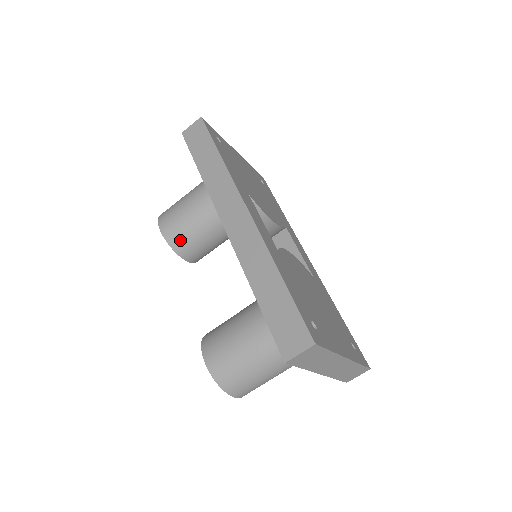
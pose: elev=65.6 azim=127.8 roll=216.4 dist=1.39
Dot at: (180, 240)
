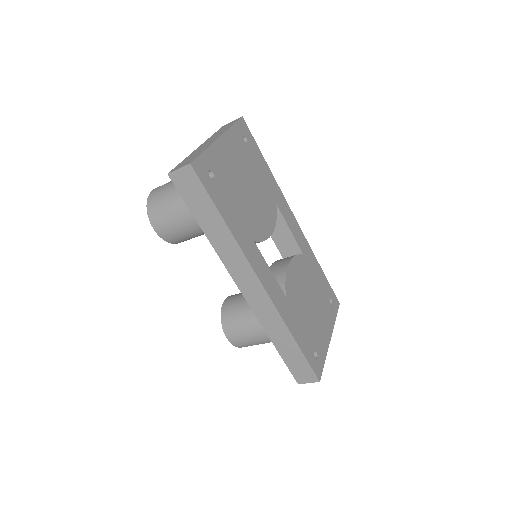
Dot at: (179, 240)
